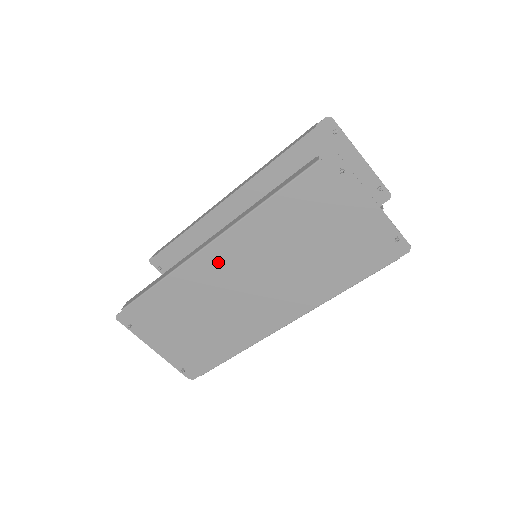
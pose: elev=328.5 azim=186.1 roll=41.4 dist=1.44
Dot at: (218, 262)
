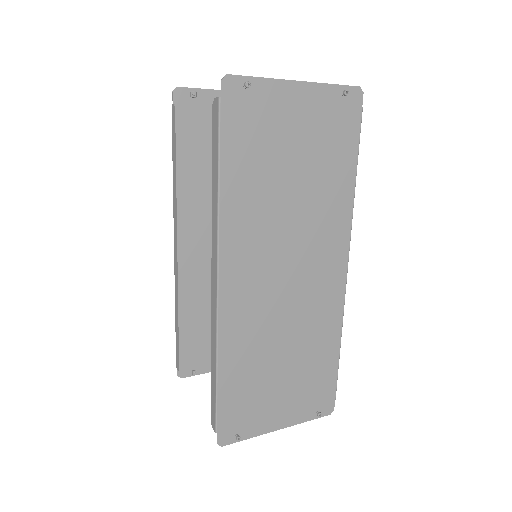
Dot at: (242, 287)
